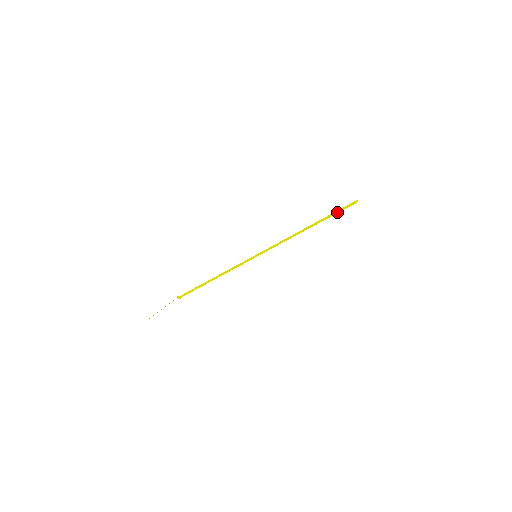
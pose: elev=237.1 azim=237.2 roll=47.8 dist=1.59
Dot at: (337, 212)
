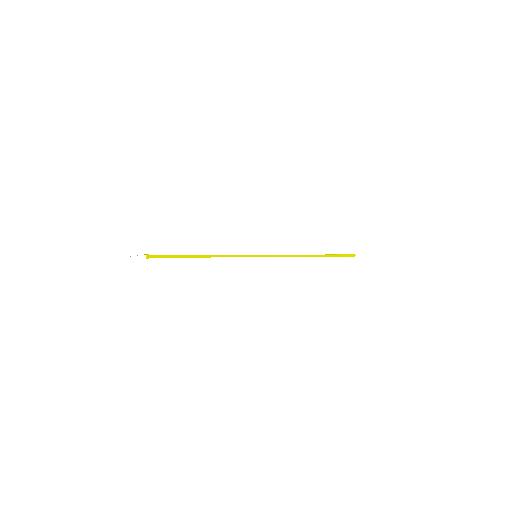
Dot at: (339, 256)
